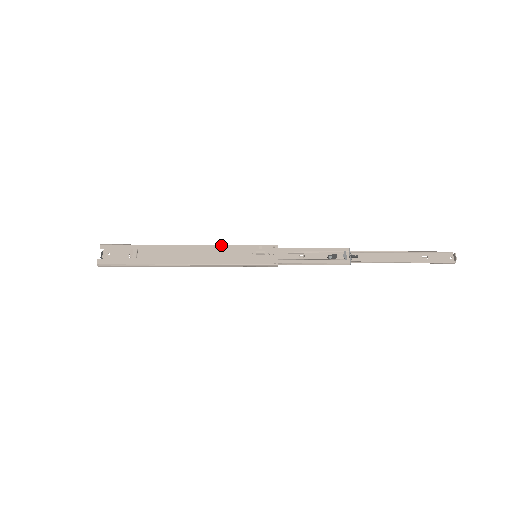
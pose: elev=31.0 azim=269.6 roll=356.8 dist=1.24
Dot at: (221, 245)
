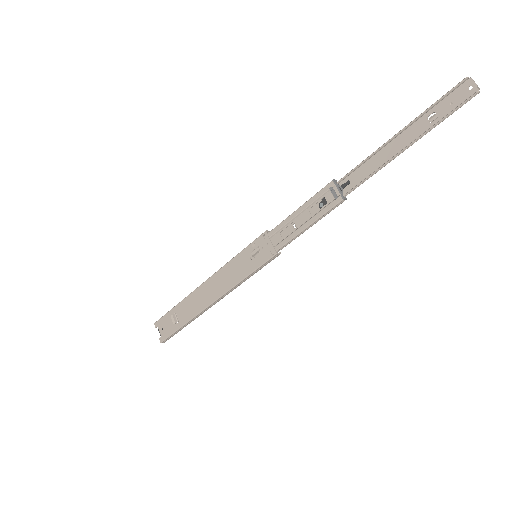
Dot at: (224, 266)
